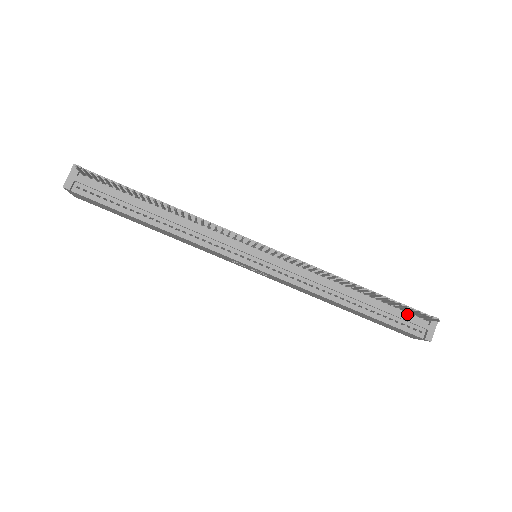
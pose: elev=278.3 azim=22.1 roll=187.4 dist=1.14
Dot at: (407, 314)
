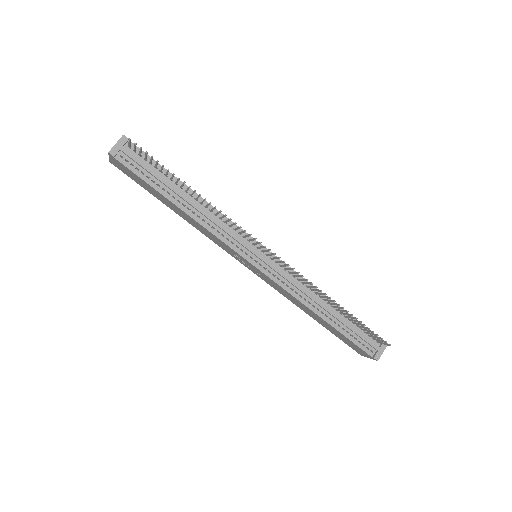
Dot at: (365, 334)
